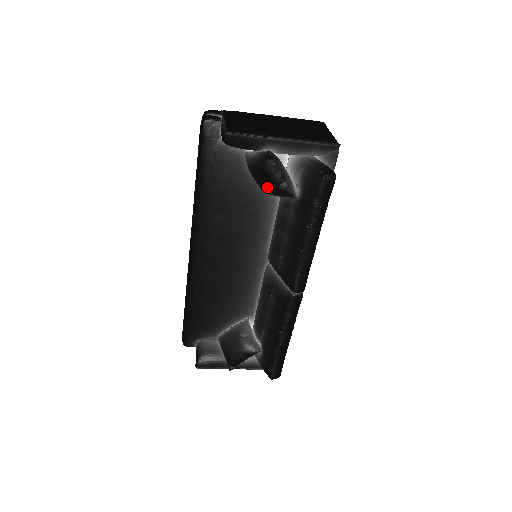
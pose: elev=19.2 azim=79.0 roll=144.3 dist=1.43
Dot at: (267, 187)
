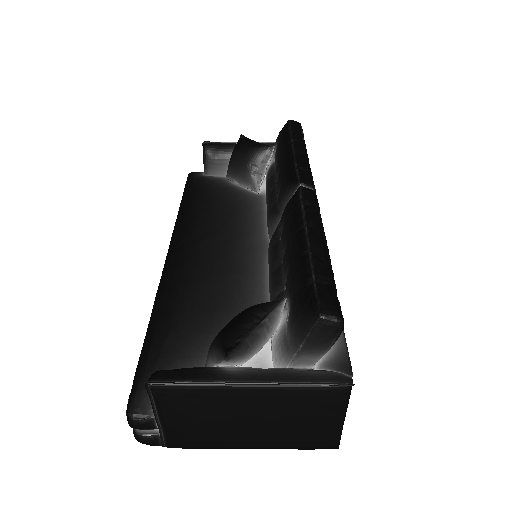
Dot at: (245, 155)
